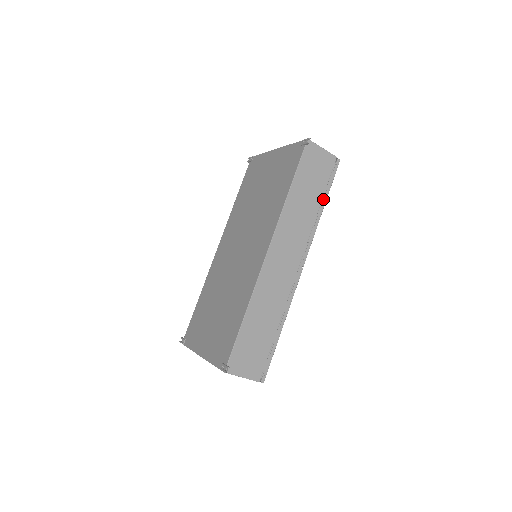
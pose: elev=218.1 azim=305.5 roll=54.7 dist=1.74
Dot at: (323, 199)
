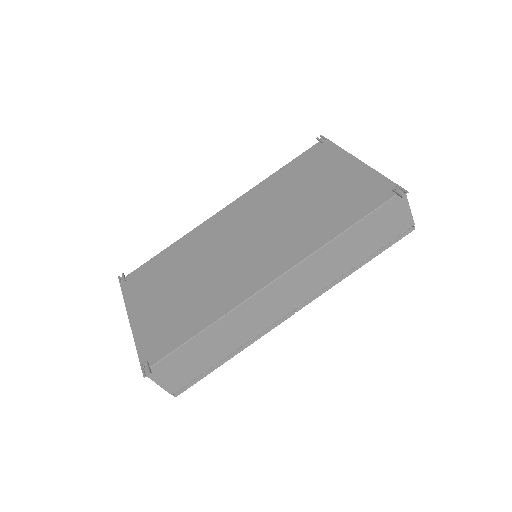
Dot at: (368, 258)
